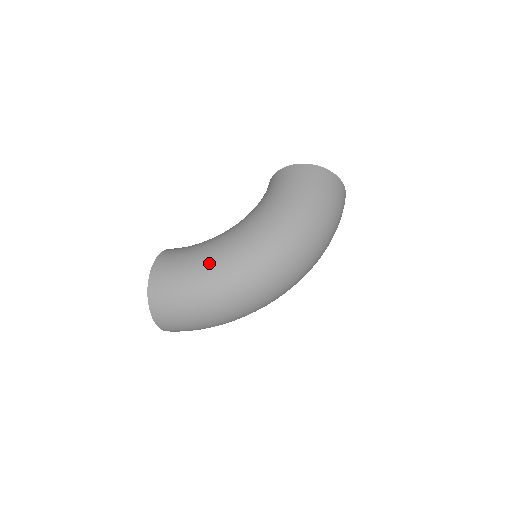
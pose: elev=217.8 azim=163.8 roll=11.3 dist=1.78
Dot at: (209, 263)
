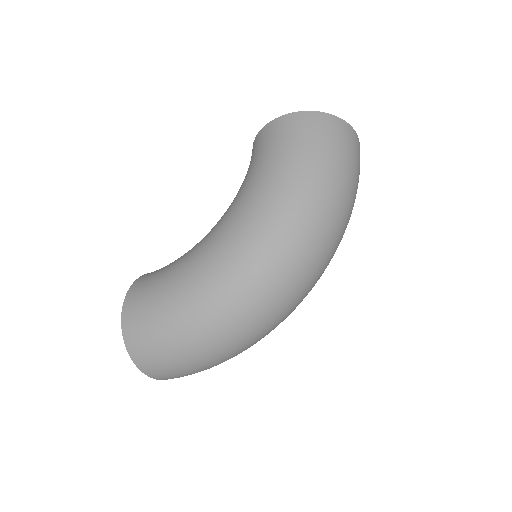
Dot at: (188, 287)
